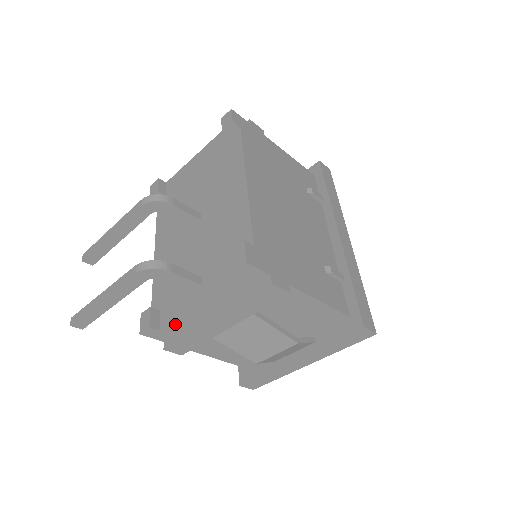
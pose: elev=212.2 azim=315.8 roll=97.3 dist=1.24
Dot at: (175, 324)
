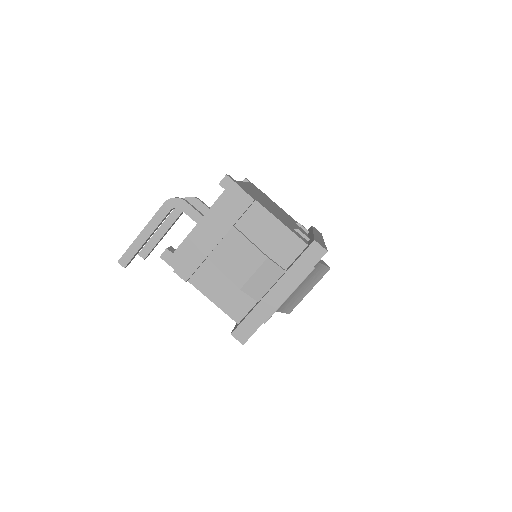
Dot at: (184, 245)
